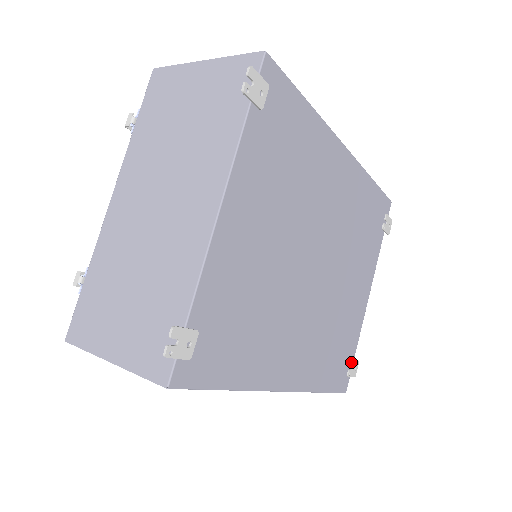
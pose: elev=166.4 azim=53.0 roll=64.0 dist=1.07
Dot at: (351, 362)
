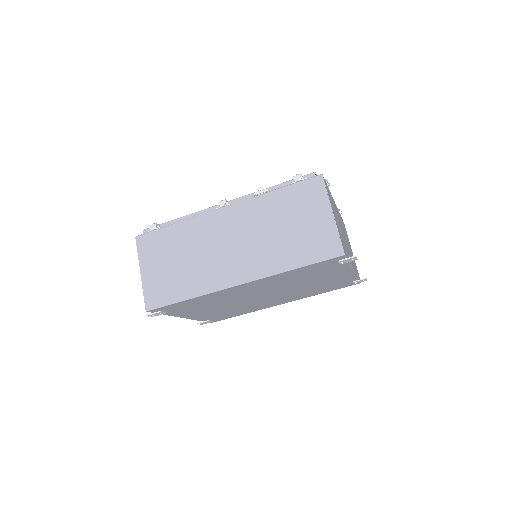
Dot at: (353, 282)
